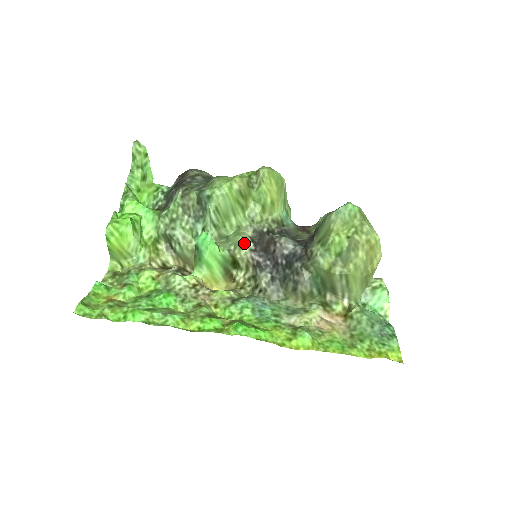
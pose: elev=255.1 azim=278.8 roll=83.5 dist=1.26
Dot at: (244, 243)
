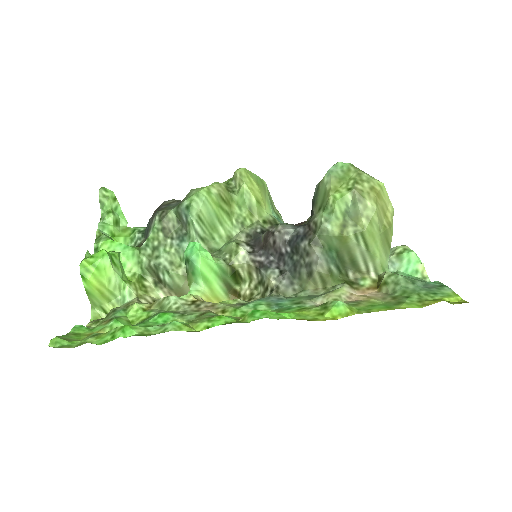
Dot at: (239, 247)
